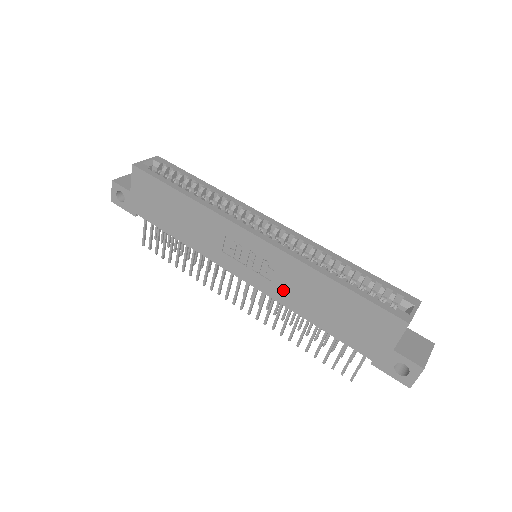
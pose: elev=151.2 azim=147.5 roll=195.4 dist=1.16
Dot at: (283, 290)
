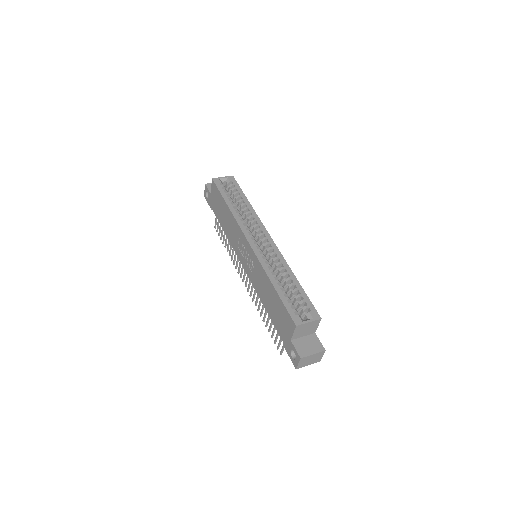
Dot at: (256, 282)
